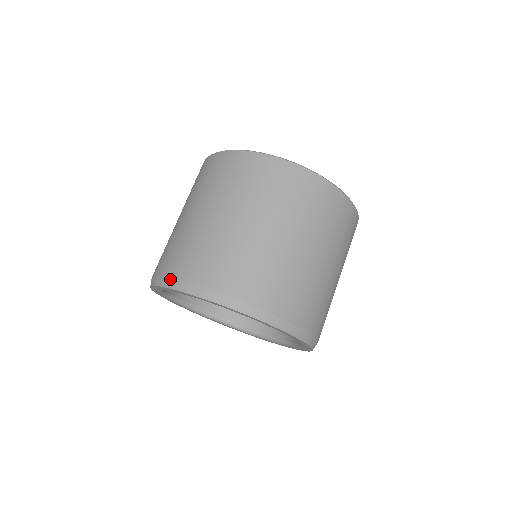
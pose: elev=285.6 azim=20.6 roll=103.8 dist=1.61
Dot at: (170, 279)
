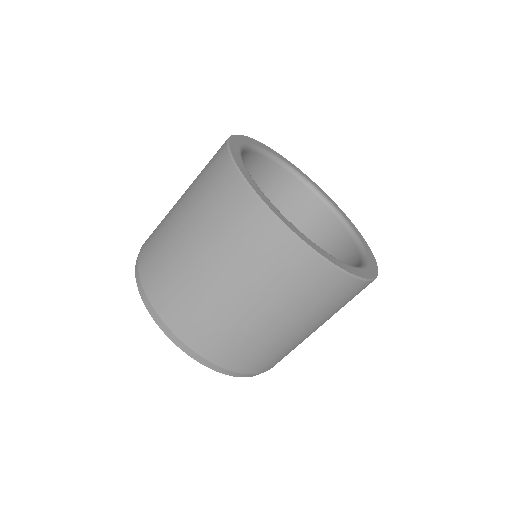
Dot at: (188, 348)
